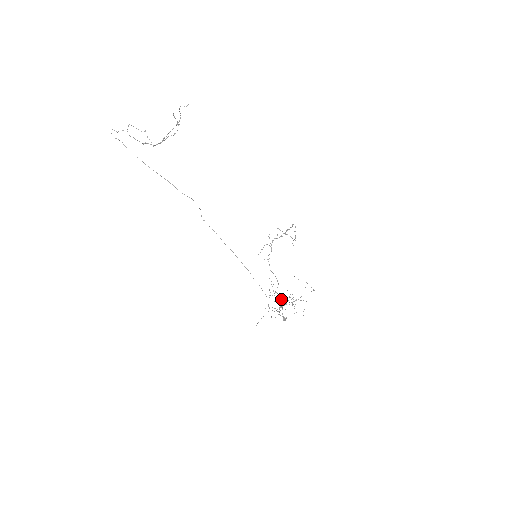
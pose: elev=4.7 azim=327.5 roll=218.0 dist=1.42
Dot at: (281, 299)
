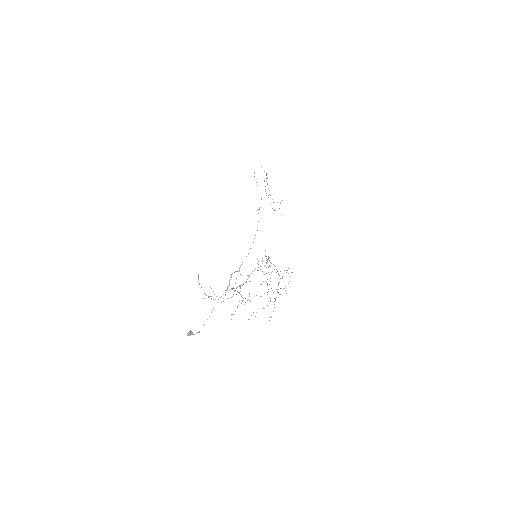
Dot at: (240, 288)
